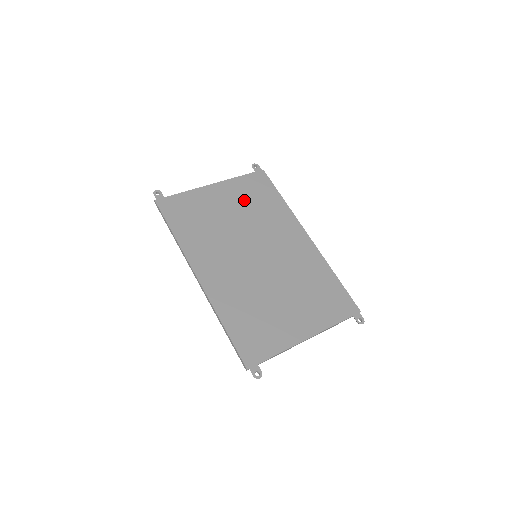
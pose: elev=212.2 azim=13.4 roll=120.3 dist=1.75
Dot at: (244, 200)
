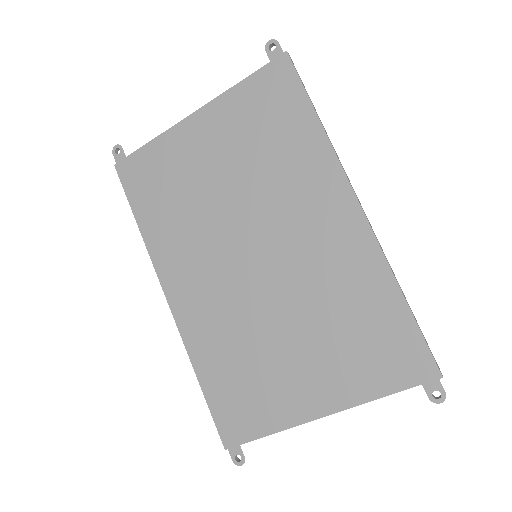
Dot at: (244, 138)
